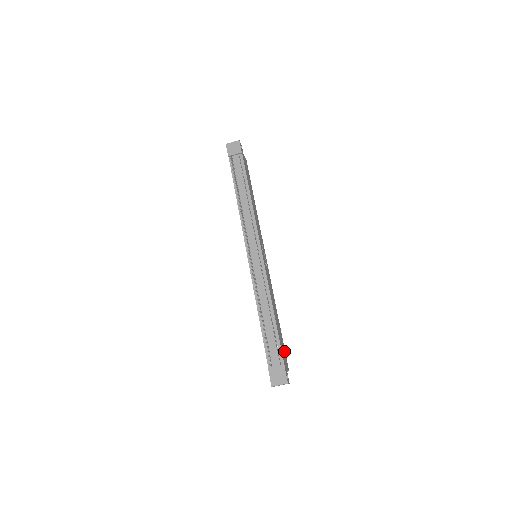
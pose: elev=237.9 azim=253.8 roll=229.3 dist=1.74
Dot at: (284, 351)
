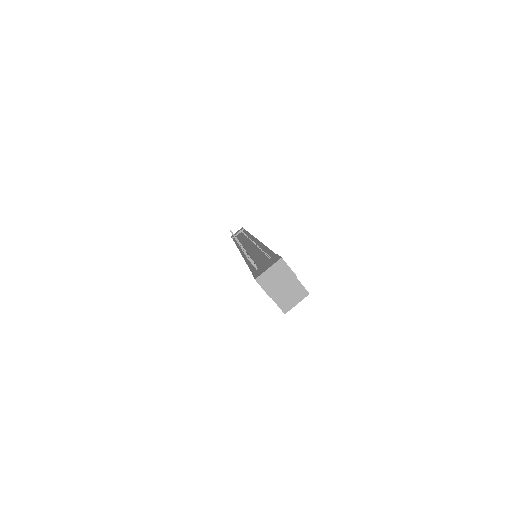
Dot at: occluded
